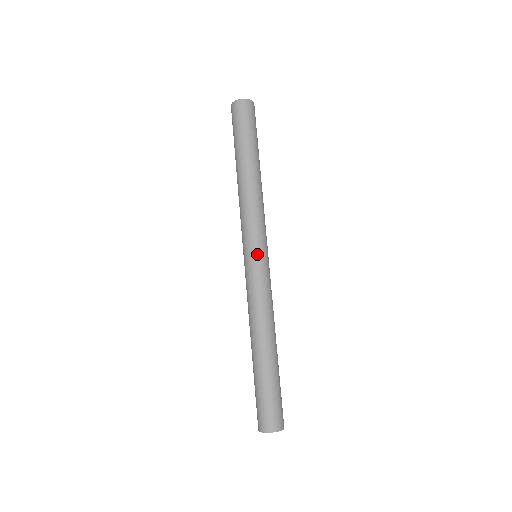
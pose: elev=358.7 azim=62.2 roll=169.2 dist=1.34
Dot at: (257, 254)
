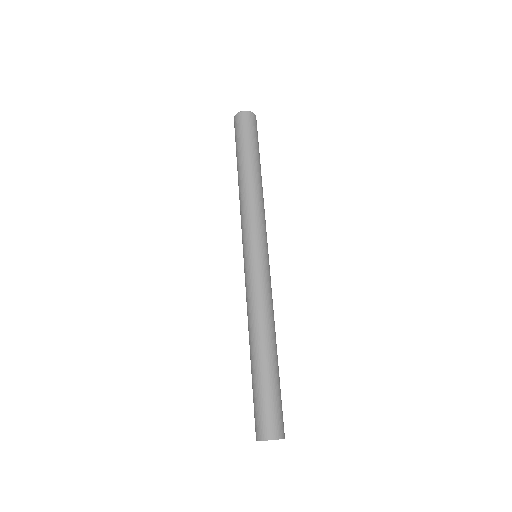
Dot at: (250, 253)
